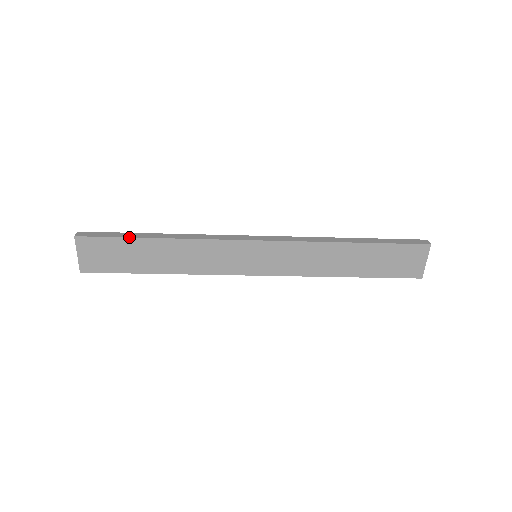
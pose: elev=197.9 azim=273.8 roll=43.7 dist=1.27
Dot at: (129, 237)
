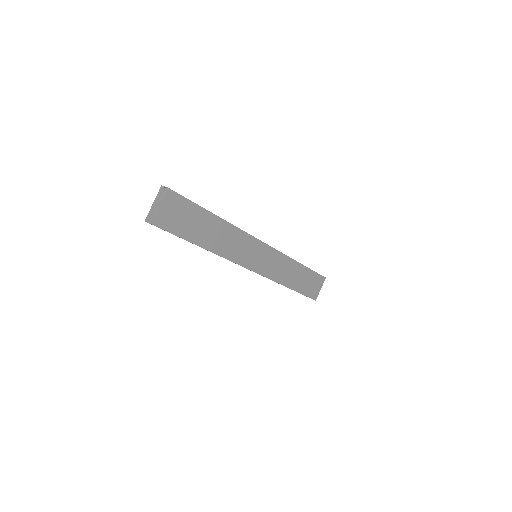
Dot at: (202, 207)
